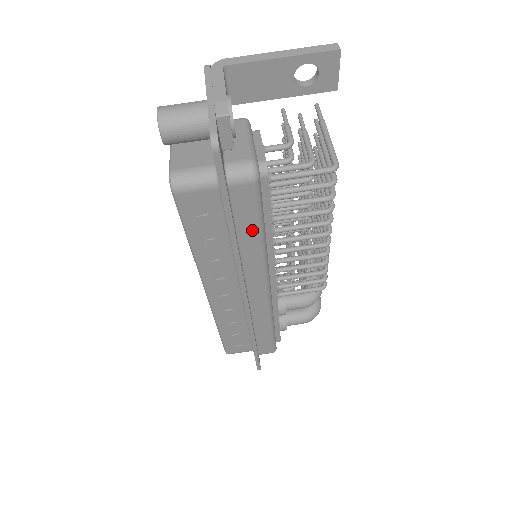
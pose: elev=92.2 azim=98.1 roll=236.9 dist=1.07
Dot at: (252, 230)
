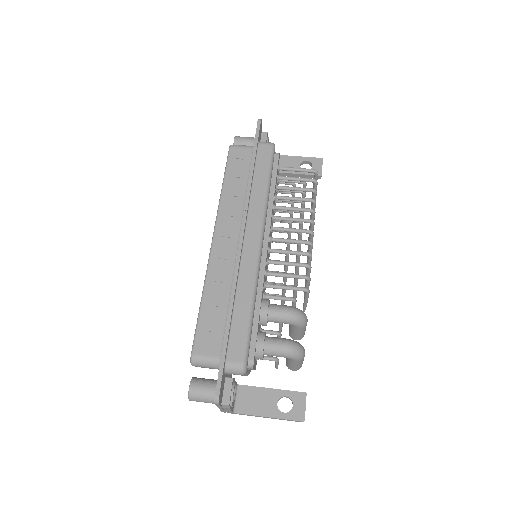
Dot at: (263, 176)
